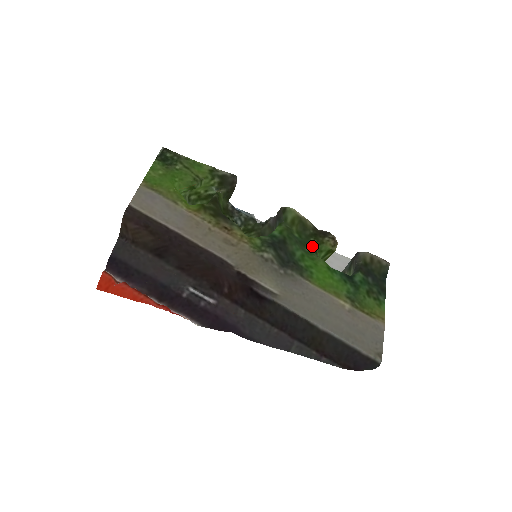
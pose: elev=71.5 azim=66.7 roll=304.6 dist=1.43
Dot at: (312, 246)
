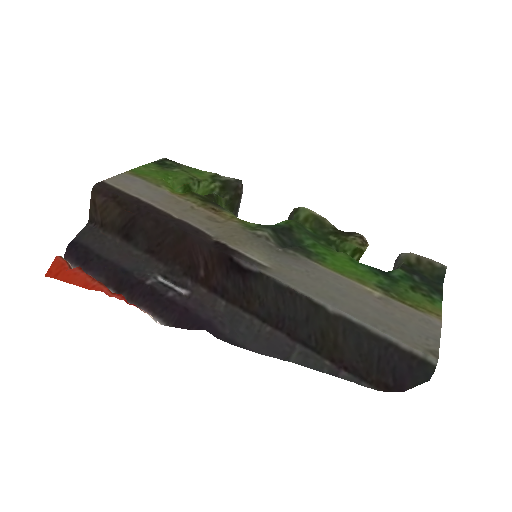
Dot at: (331, 242)
